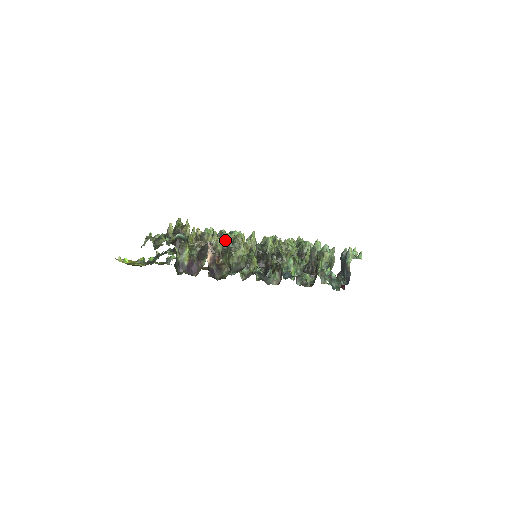
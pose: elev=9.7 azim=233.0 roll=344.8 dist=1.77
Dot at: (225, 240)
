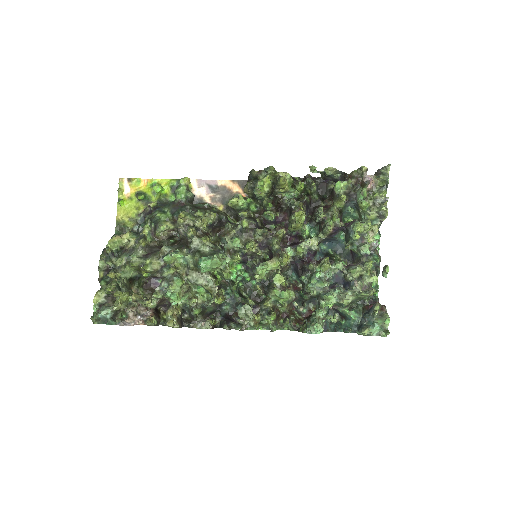
Dot at: (169, 300)
